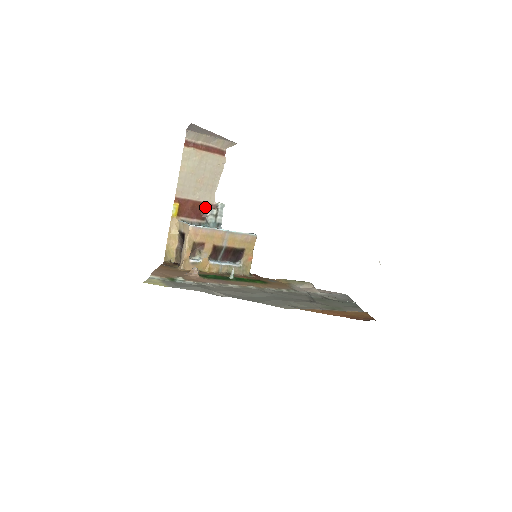
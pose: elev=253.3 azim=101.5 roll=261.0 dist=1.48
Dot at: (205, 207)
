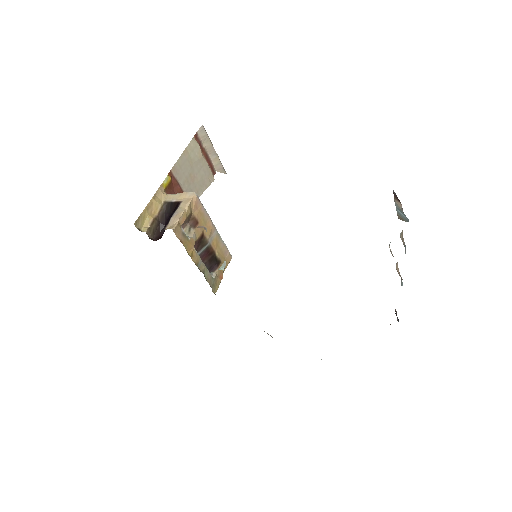
Dot at: occluded
